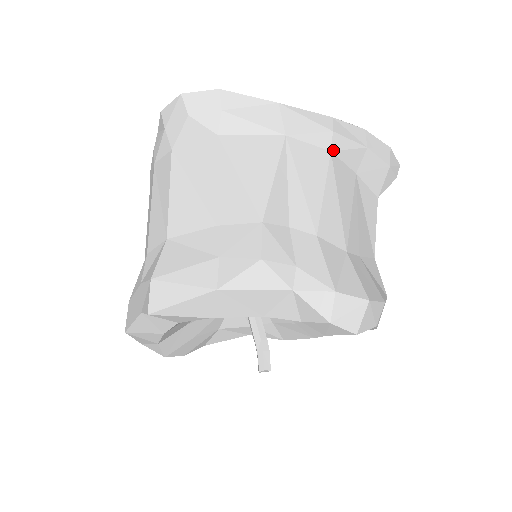
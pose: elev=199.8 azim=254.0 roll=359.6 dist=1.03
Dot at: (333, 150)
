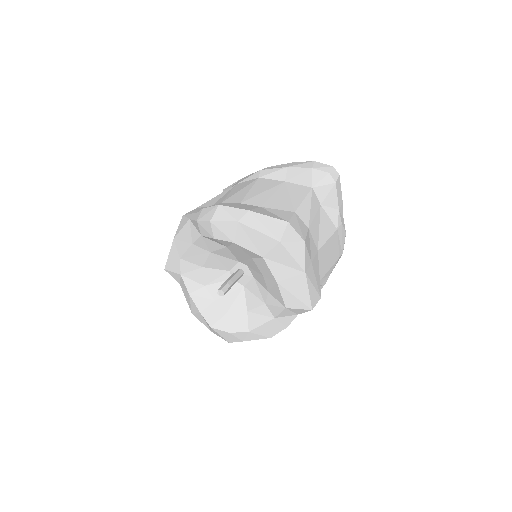
Dot at: (261, 177)
